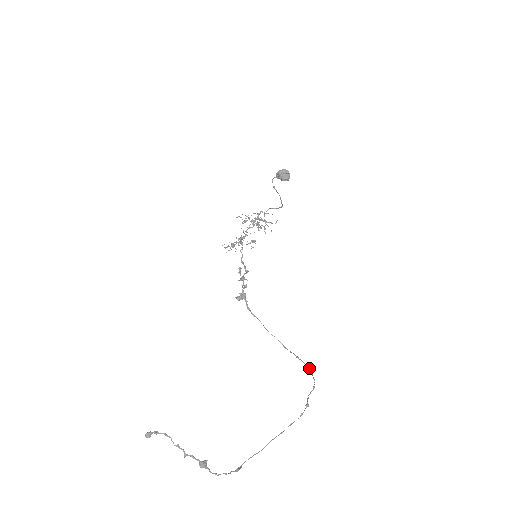
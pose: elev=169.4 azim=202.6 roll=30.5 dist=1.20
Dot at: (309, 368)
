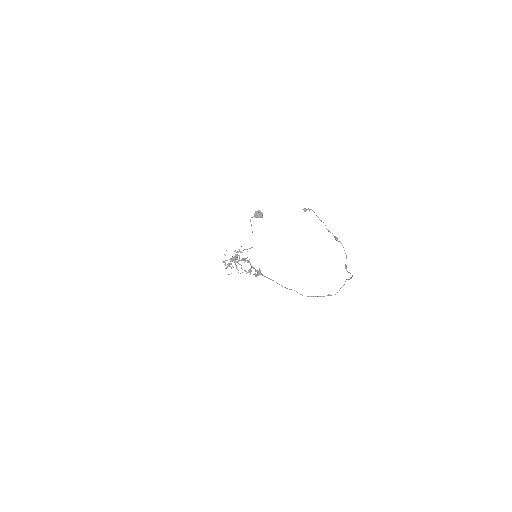
Dot at: (328, 294)
